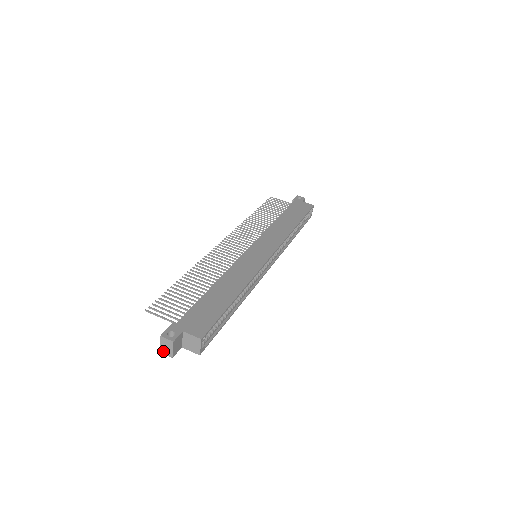
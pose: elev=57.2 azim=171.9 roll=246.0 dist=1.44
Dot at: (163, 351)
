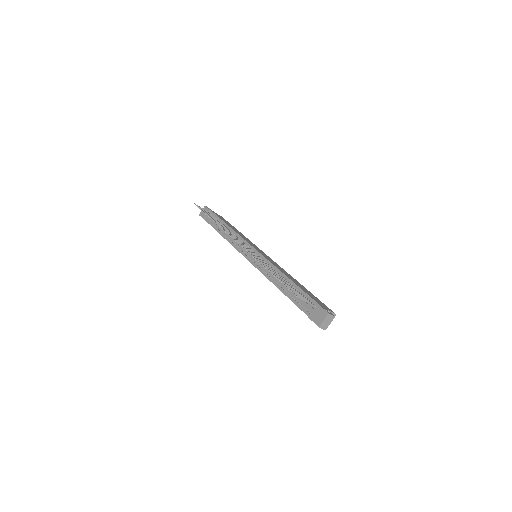
Dot at: (322, 326)
